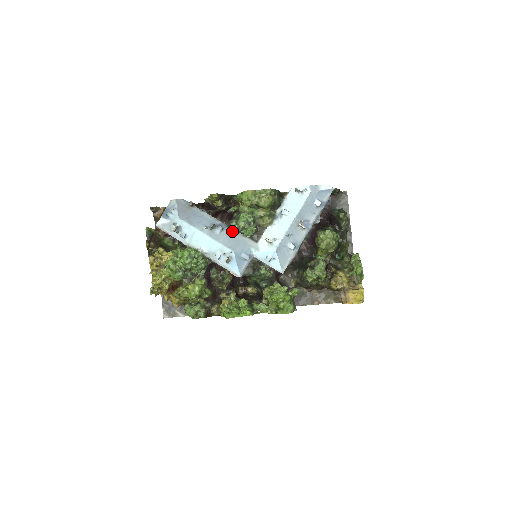
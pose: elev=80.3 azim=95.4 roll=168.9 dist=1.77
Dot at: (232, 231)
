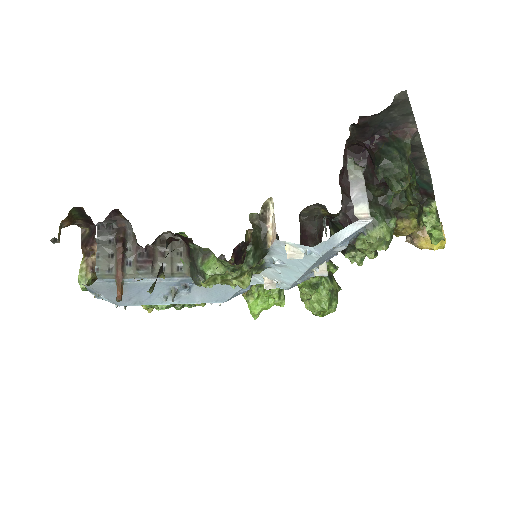
Dot at: occluded
